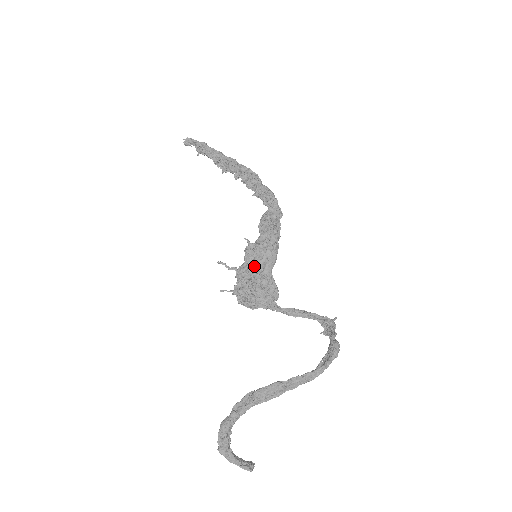
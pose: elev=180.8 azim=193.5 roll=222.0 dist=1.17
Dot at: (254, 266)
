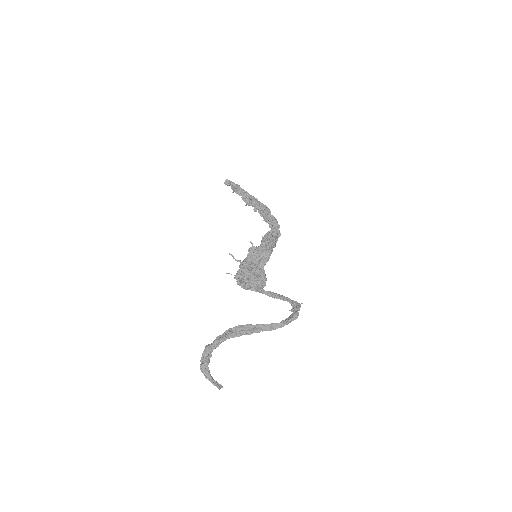
Dot at: (253, 260)
